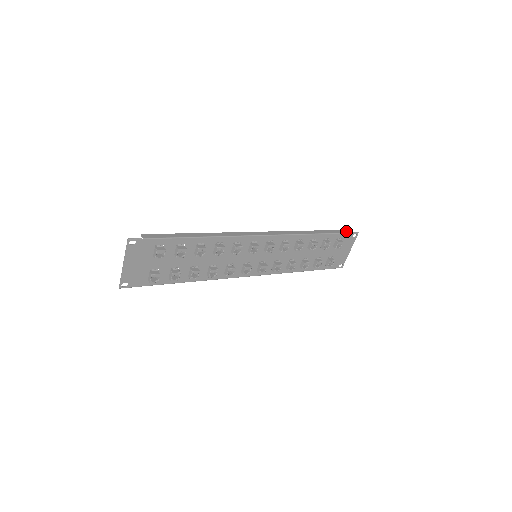
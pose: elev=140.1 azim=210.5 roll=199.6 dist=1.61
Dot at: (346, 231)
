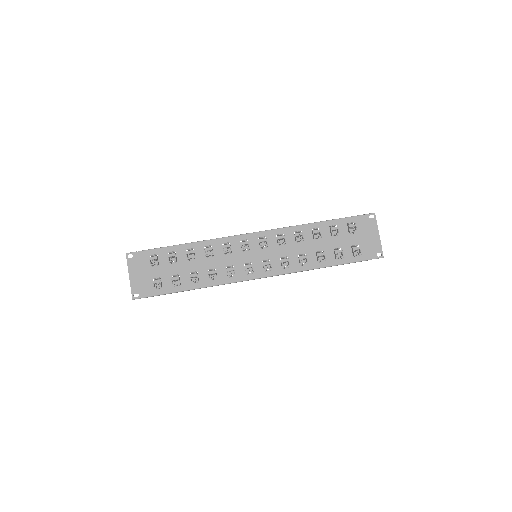
Dot at: (358, 215)
